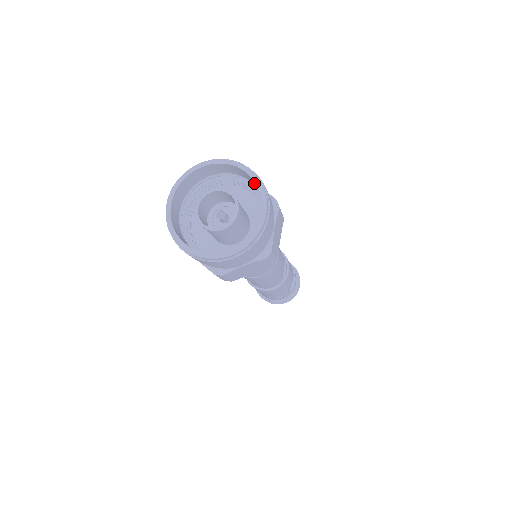
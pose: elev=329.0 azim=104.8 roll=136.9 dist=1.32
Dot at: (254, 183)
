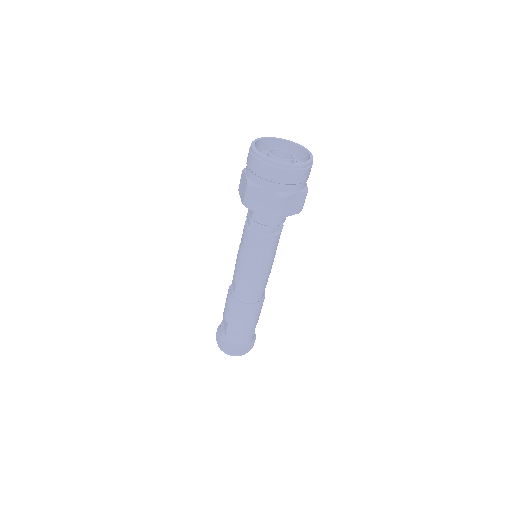
Dot at: (294, 151)
